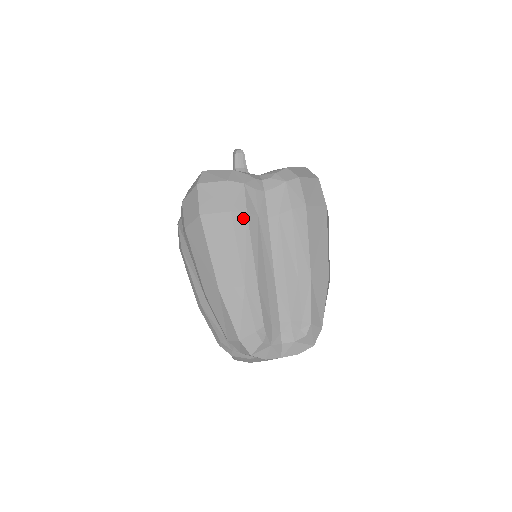
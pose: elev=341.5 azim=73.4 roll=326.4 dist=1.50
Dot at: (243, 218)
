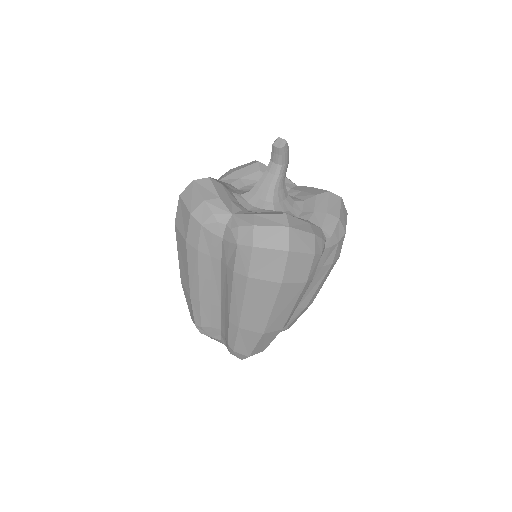
Dot at: (194, 252)
